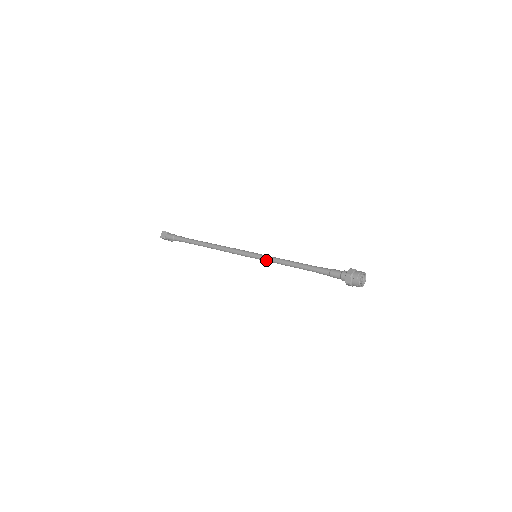
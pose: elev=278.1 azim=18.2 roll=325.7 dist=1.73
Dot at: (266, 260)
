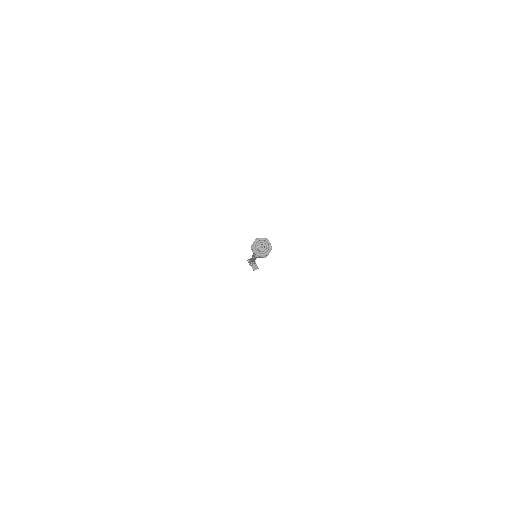
Dot at: occluded
